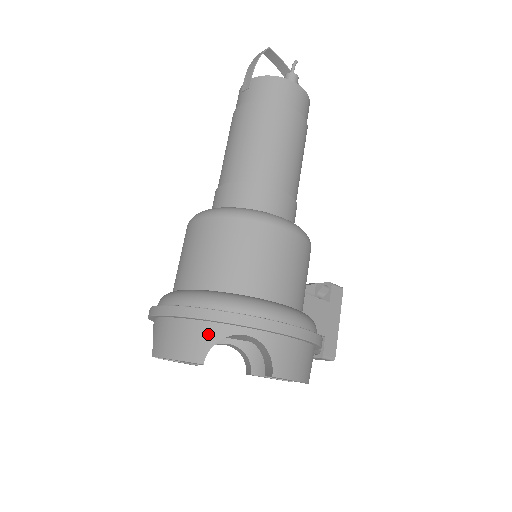
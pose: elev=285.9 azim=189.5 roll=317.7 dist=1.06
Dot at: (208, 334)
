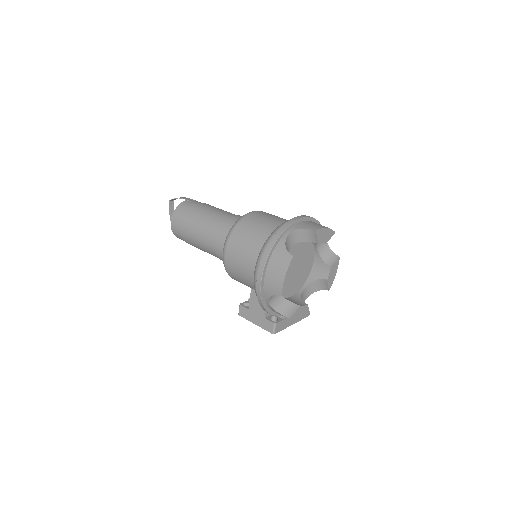
Dot at: occluded
